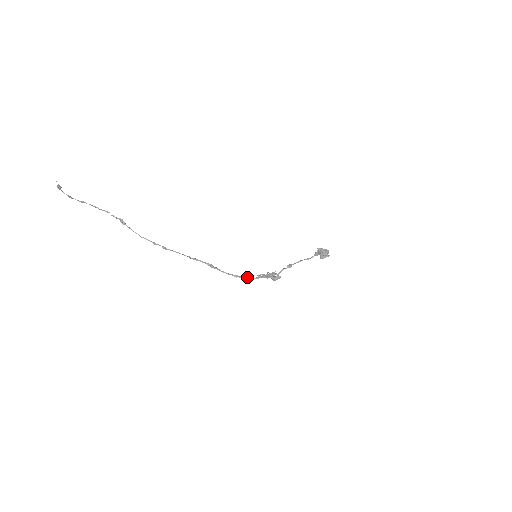
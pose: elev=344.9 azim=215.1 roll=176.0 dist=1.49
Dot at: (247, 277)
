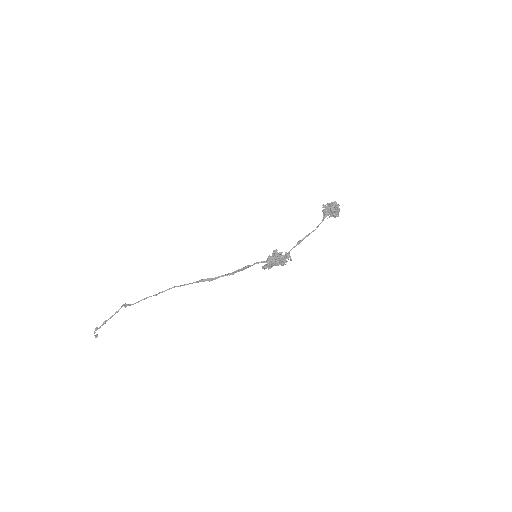
Dot at: (243, 268)
